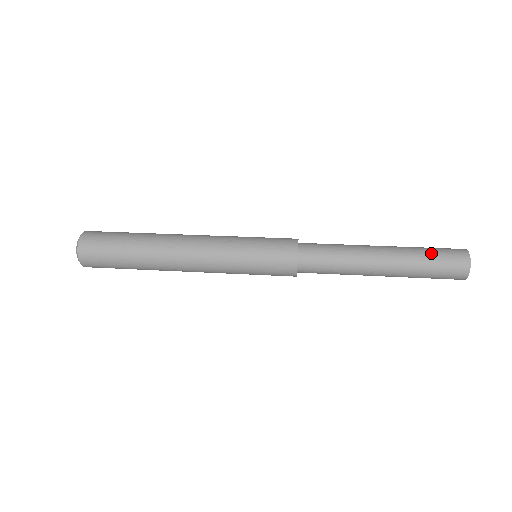
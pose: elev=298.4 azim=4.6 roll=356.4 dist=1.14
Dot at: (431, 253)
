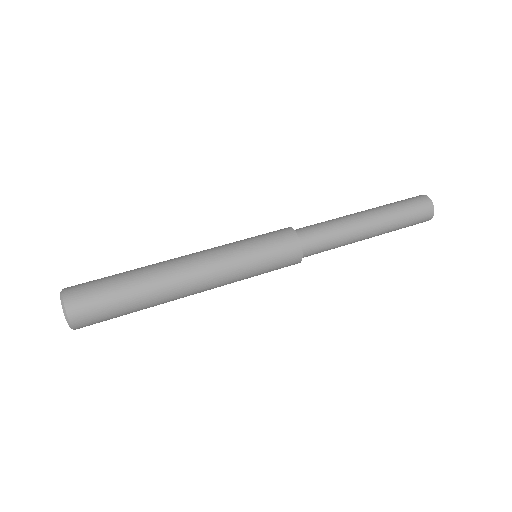
Dot at: (406, 212)
